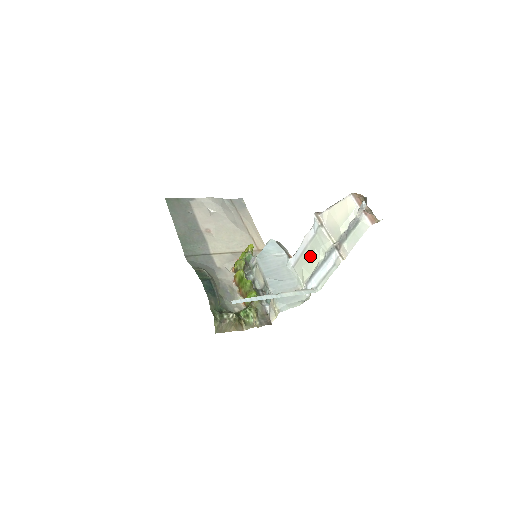
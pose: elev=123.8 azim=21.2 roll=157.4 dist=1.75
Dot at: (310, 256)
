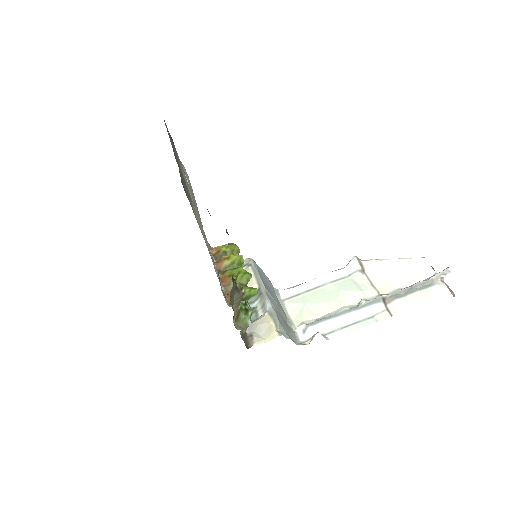
Dot at: (328, 296)
